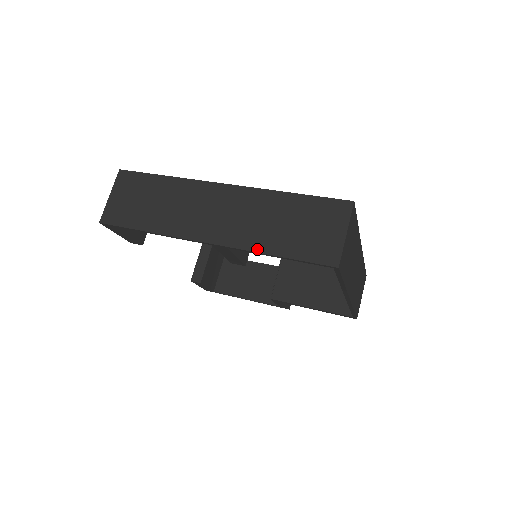
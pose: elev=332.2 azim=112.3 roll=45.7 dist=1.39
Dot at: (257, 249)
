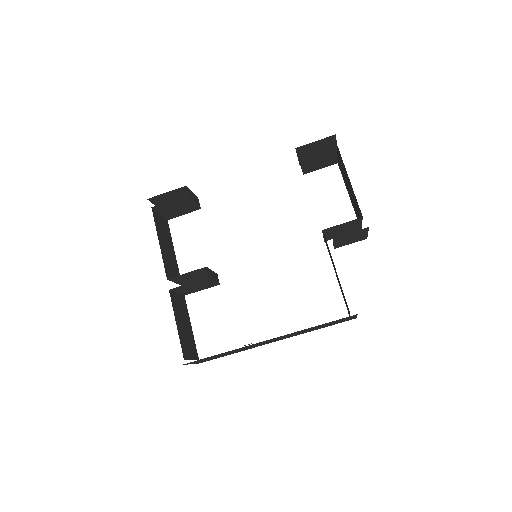
Dot at: occluded
